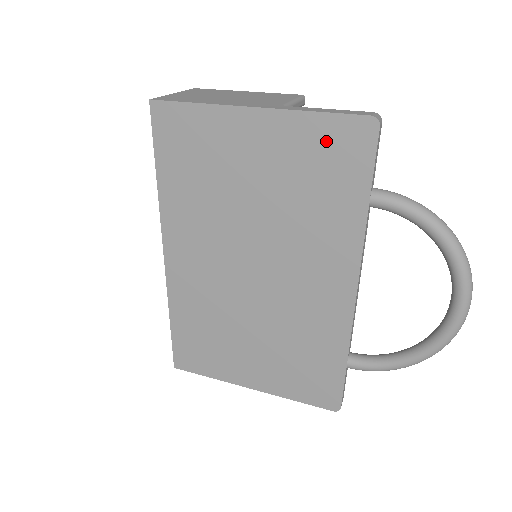
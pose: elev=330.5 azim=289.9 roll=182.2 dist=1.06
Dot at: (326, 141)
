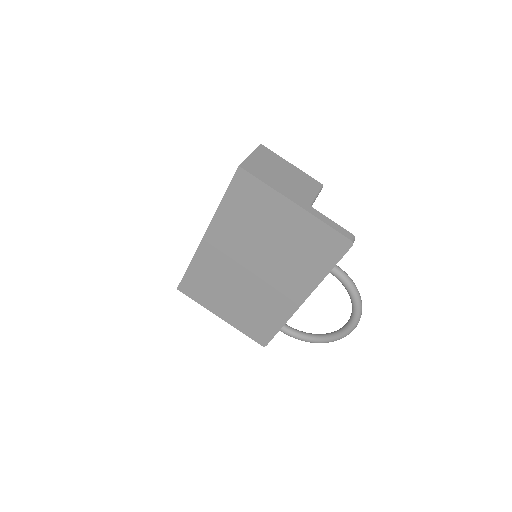
Dot at: (324, 237)
